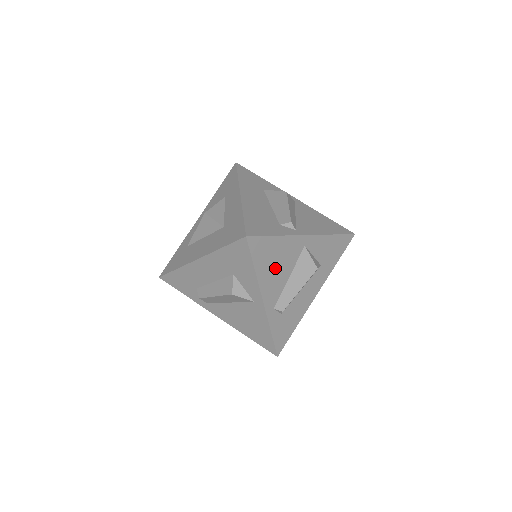
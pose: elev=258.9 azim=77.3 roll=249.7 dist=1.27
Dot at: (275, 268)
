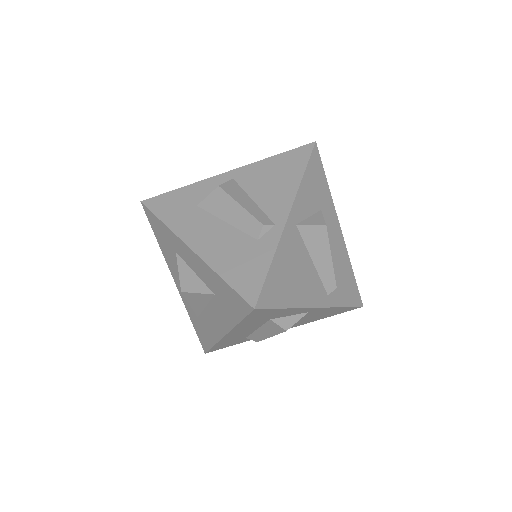
Dot at: (297, 278)
